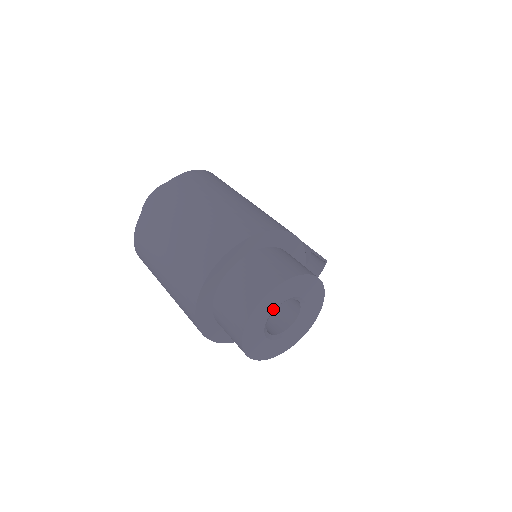
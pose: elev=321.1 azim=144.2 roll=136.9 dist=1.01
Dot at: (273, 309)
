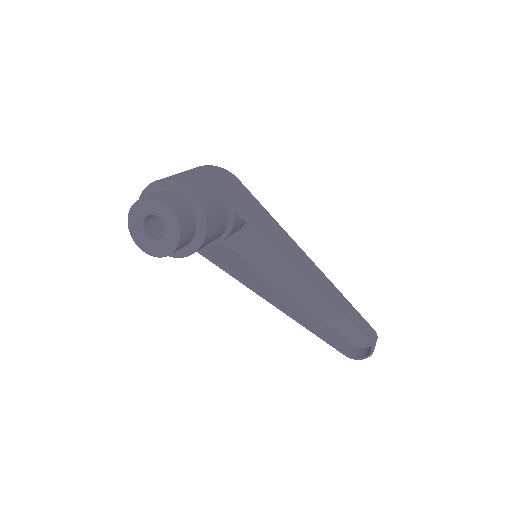
Dot at: (145, 213)
